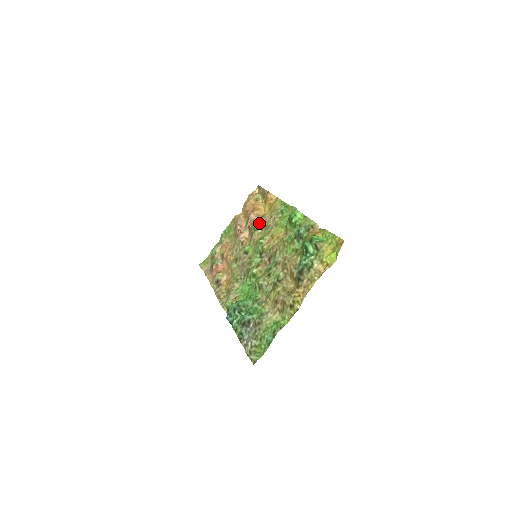
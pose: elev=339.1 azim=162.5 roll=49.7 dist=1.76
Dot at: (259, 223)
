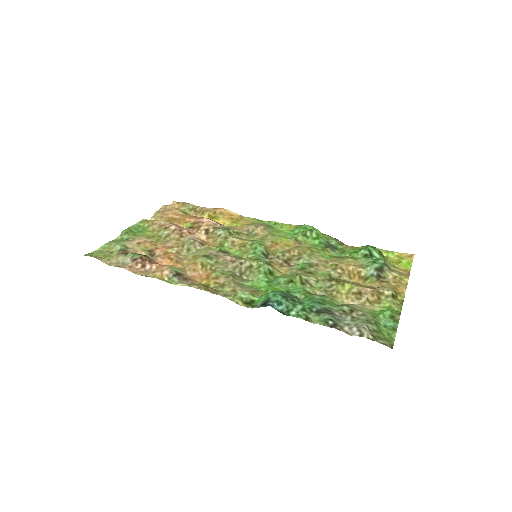
Dot at: (231, 229)
